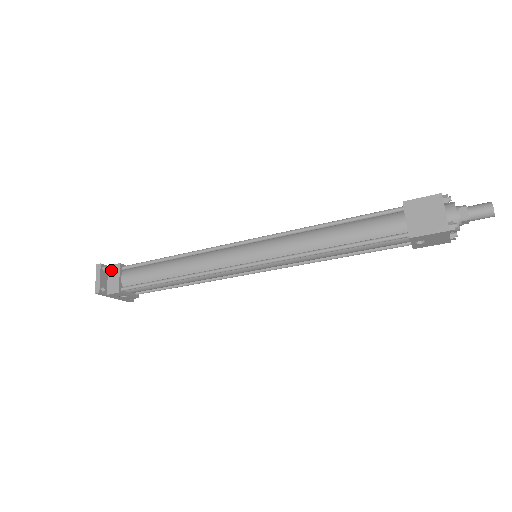
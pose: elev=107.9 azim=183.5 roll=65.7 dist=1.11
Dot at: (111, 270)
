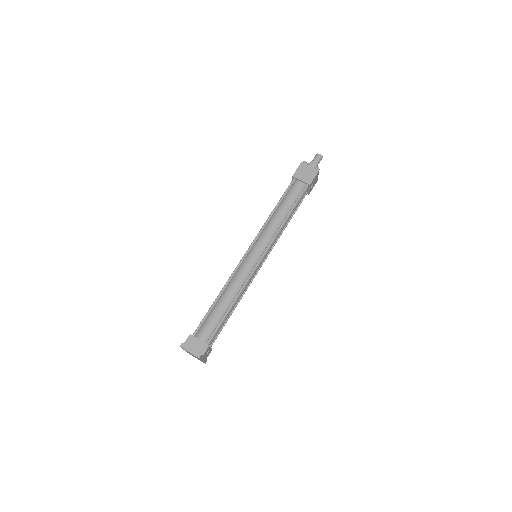
Dot at: (189, 343)
